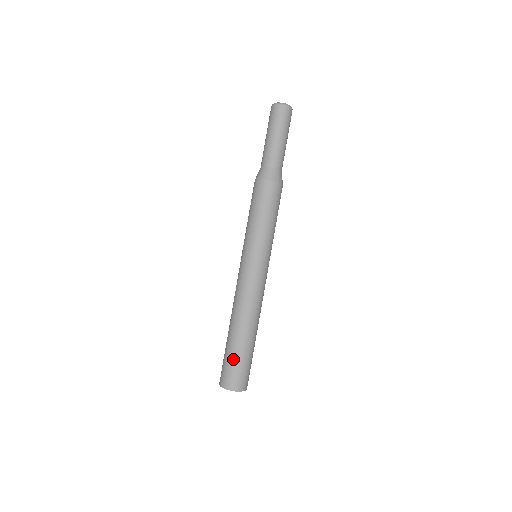
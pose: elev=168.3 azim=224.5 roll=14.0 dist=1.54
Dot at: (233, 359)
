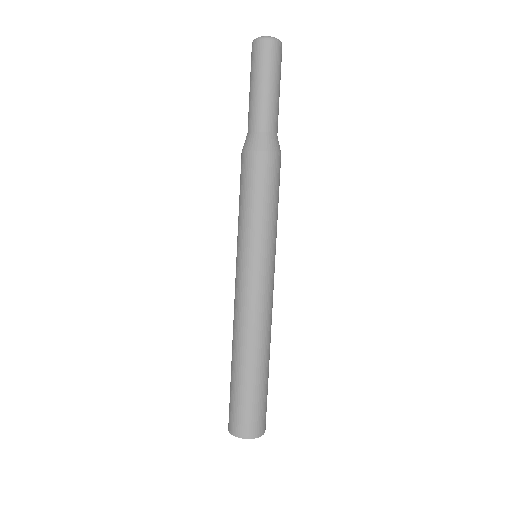
Dot at: (259, 398)
